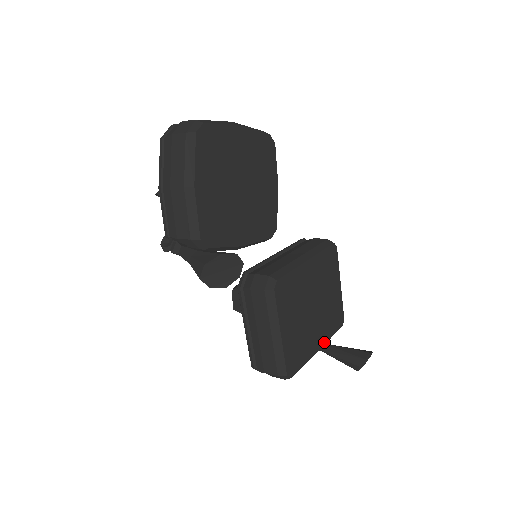
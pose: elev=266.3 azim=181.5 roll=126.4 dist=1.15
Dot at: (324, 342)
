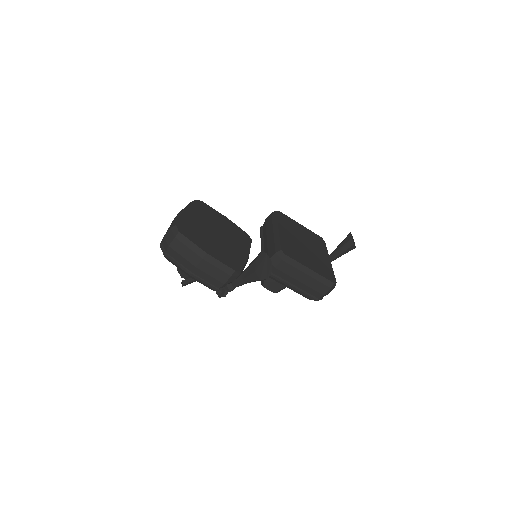
Dot at: (327, 255)
